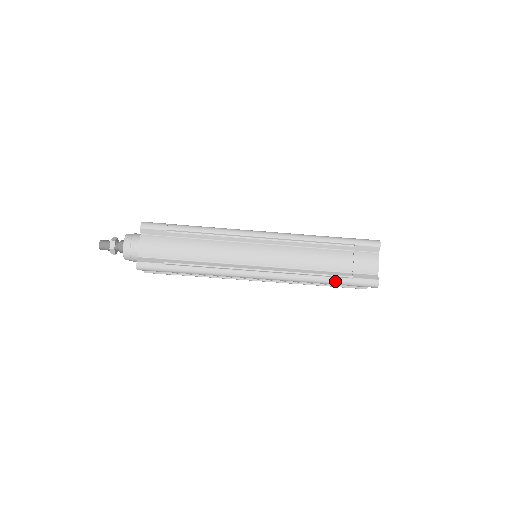
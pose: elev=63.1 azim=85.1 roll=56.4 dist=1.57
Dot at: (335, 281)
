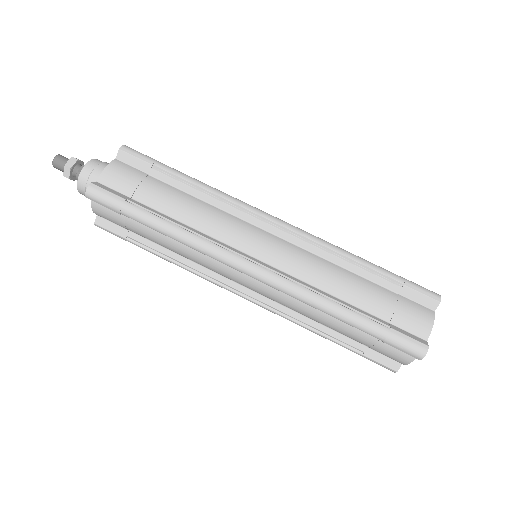
Dot at: (362, 321)
